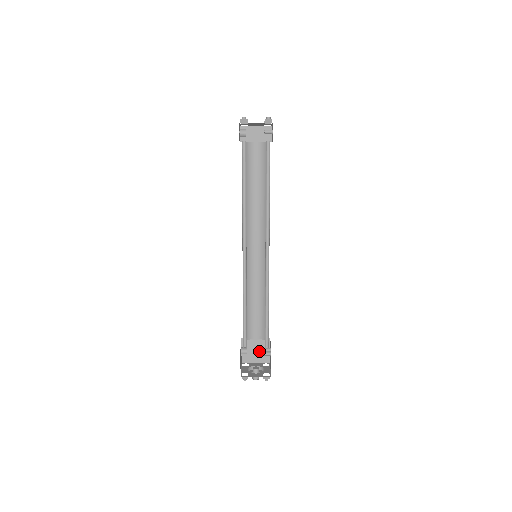
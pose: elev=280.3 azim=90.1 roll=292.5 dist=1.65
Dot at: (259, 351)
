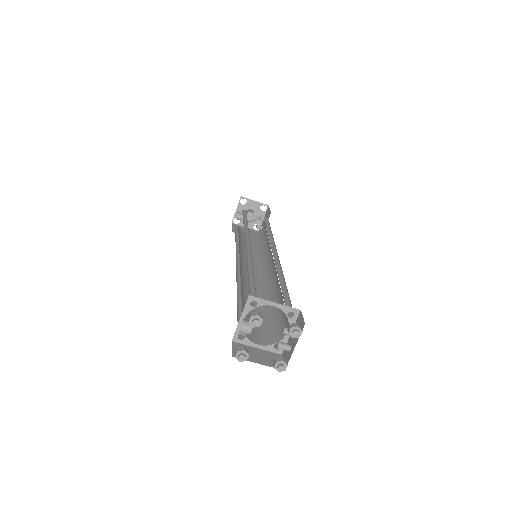
Dot at: occluded
